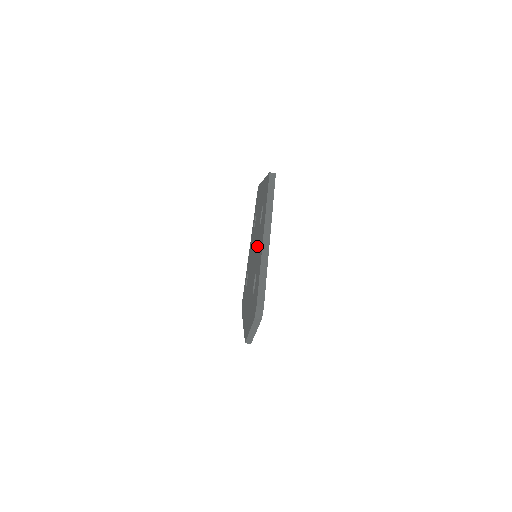
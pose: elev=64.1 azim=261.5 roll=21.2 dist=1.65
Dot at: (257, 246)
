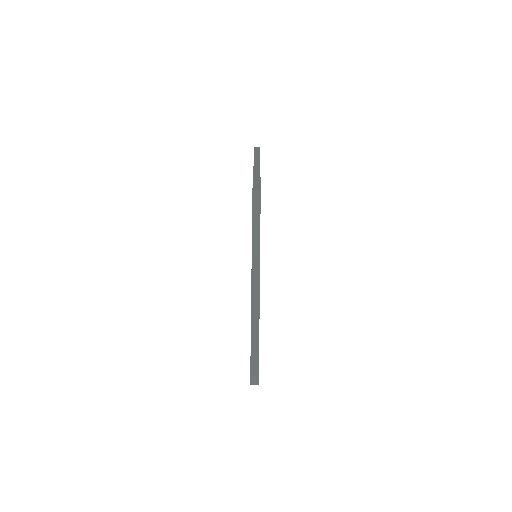
Dot at: occluded
